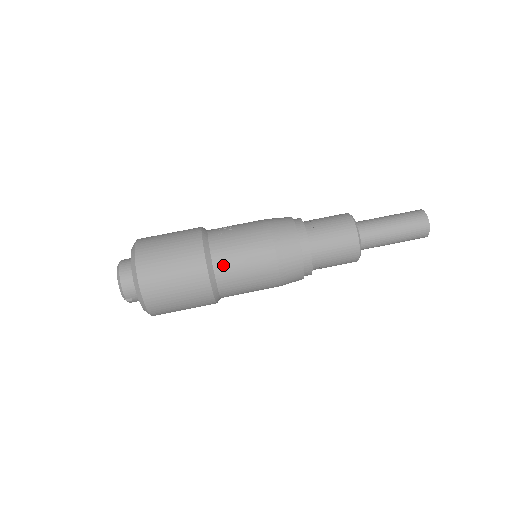
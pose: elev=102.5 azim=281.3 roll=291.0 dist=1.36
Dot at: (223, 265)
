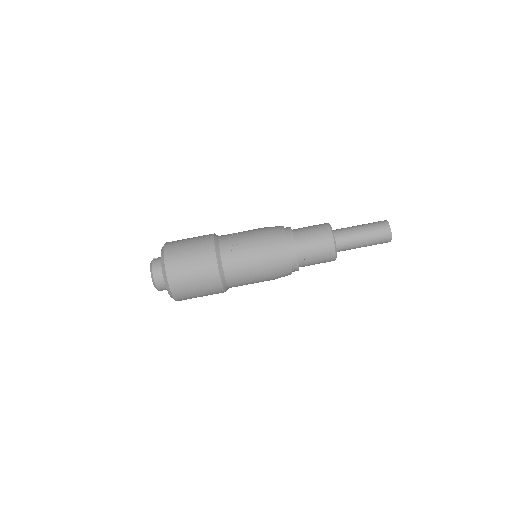
Dot at: (234, 282)
